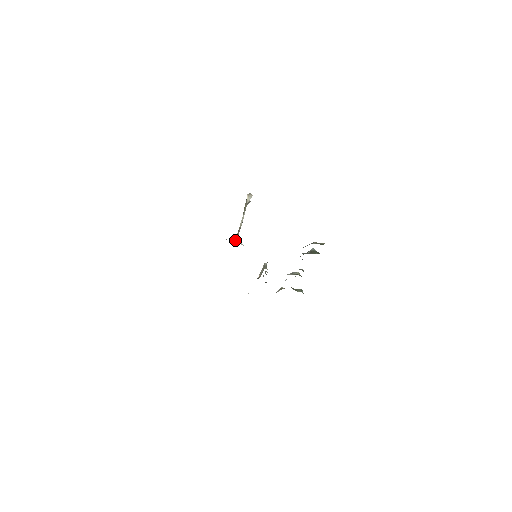
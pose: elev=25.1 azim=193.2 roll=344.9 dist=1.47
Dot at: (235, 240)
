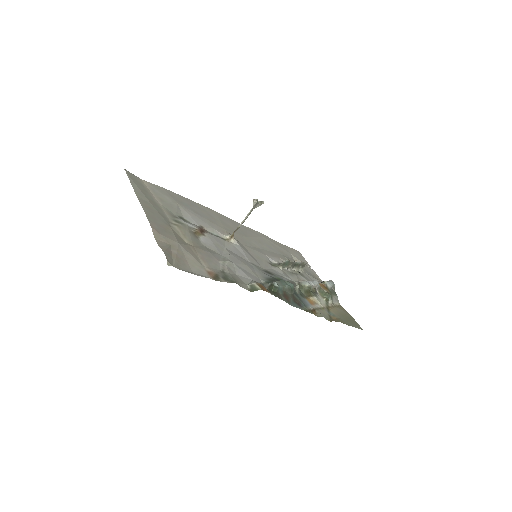
Dot at: (228, 238)
